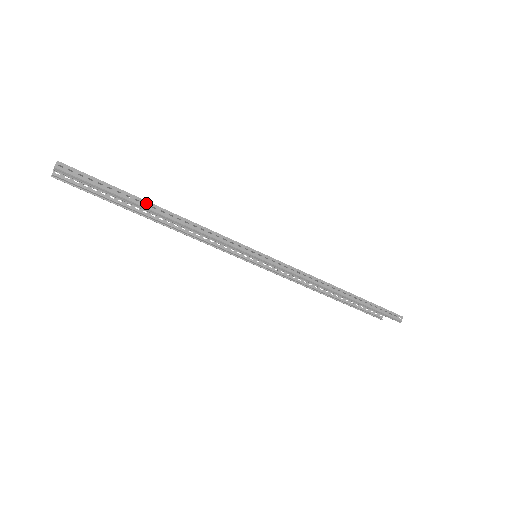
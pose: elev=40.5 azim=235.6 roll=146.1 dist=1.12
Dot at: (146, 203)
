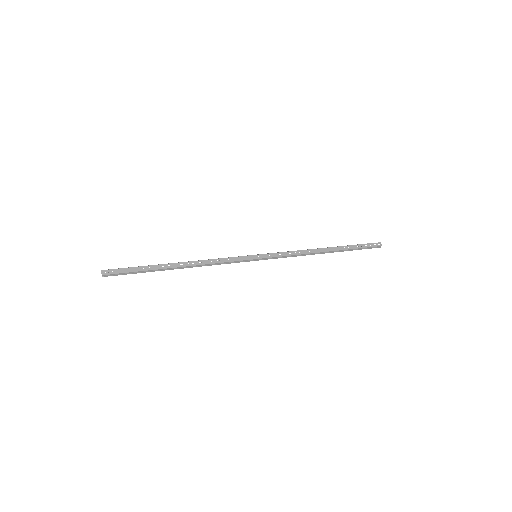
Dot at: occluded
